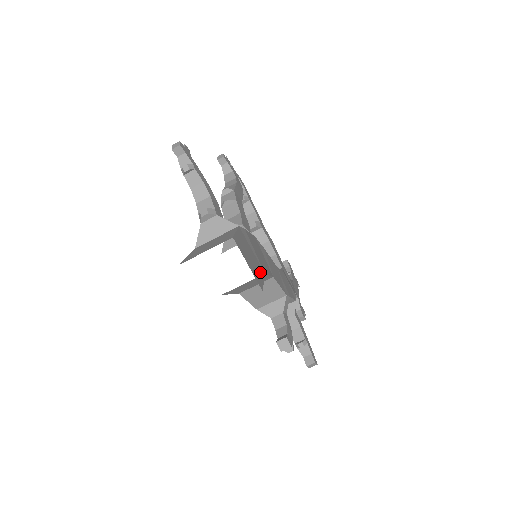
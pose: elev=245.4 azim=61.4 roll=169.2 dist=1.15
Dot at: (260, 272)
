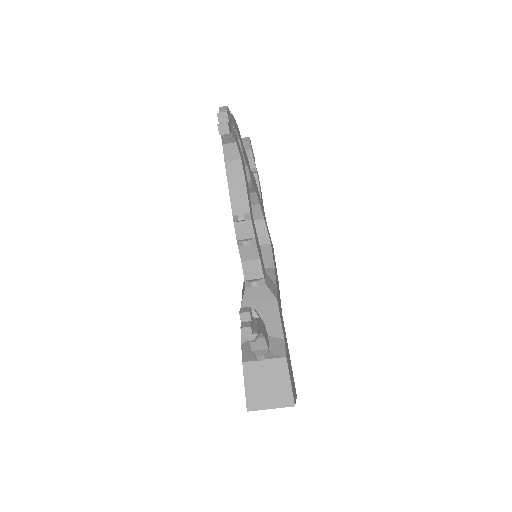
Dot at: (291, 368)
